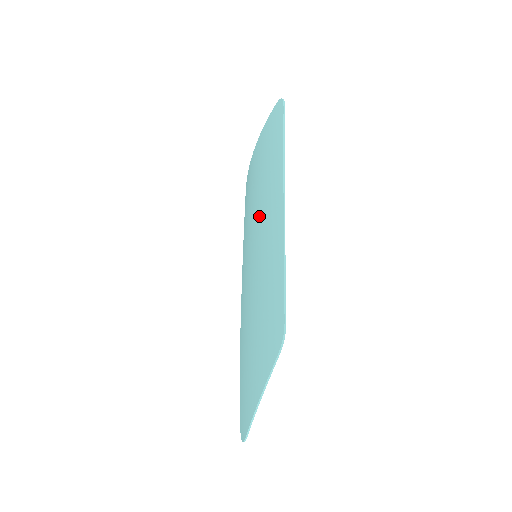
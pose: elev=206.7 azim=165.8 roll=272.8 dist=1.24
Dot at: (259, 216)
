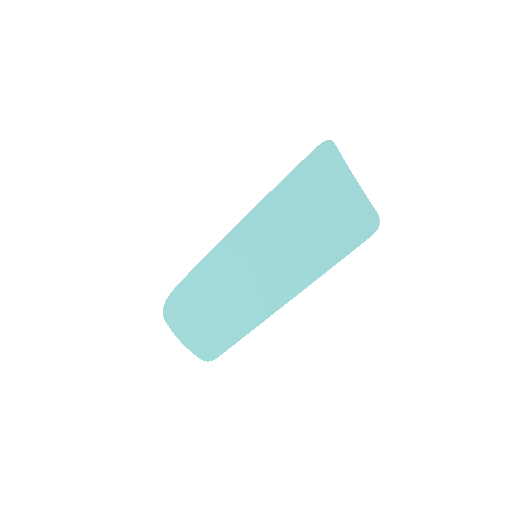
Dot at: (280, 250)
